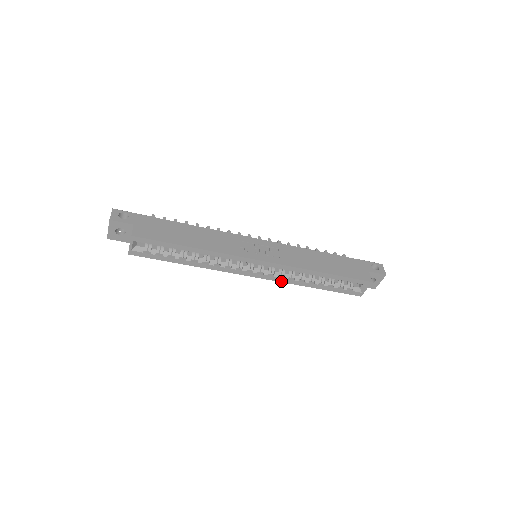
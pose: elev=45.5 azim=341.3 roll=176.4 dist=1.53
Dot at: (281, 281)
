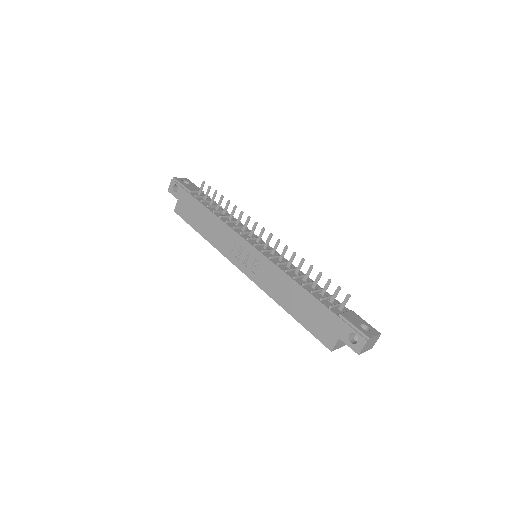
Dot at: occluded
